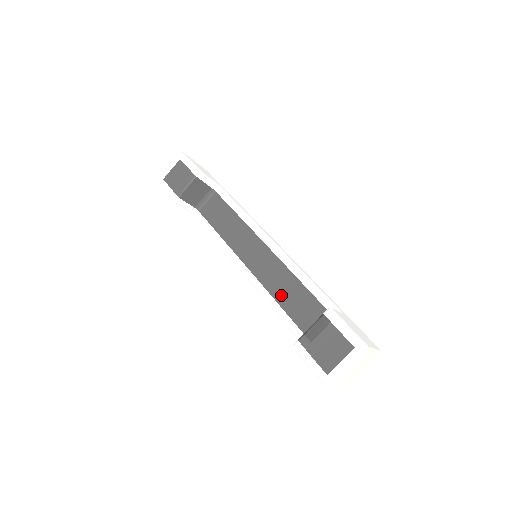
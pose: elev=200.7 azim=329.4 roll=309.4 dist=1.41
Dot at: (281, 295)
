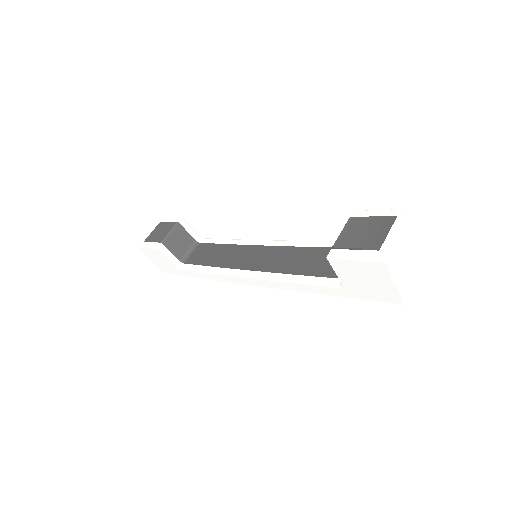
Dot at: (294, 267)
